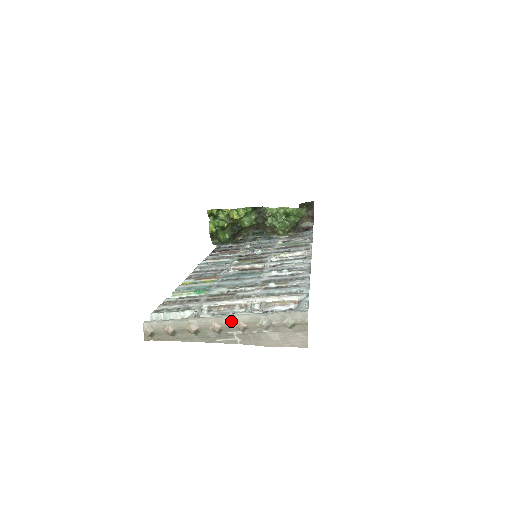
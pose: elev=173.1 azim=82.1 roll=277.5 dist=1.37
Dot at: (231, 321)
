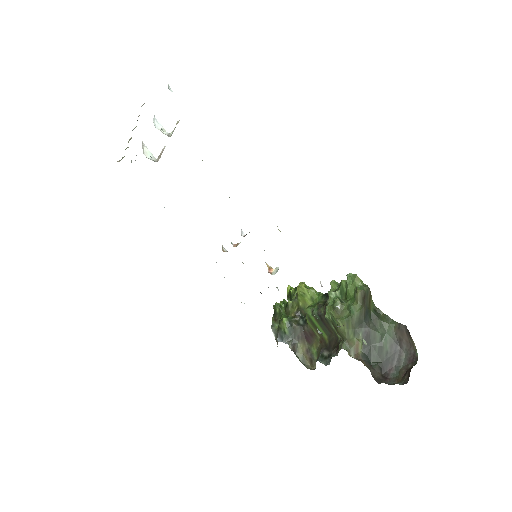
Dot at: occluded
